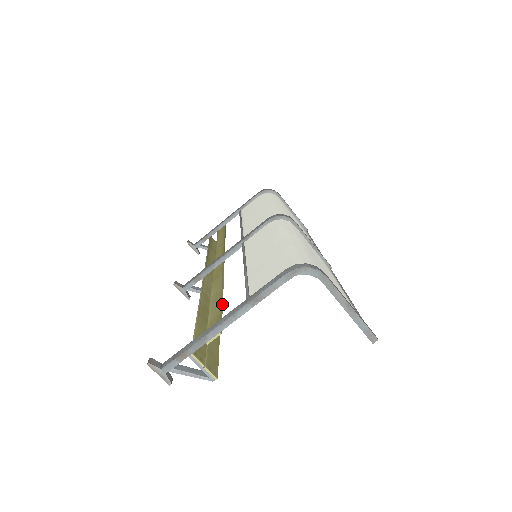
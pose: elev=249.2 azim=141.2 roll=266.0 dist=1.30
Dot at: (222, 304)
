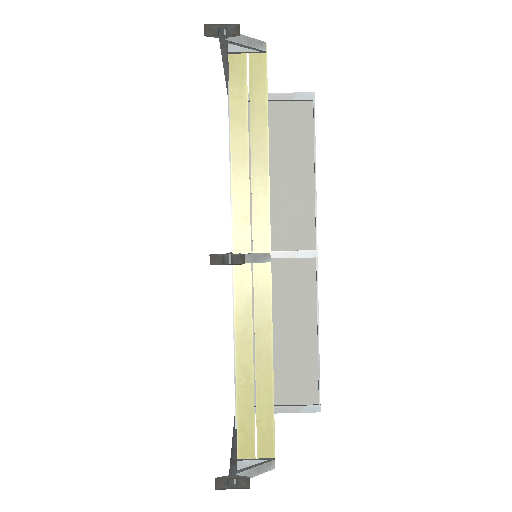
Dot at: occluded
